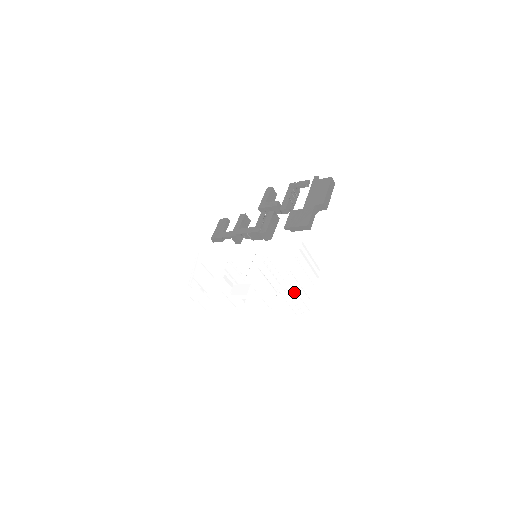
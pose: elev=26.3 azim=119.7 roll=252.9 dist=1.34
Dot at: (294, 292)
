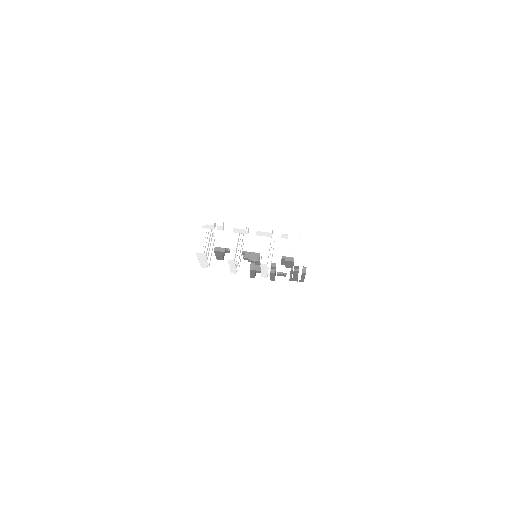
Dot at: (304, 246)
